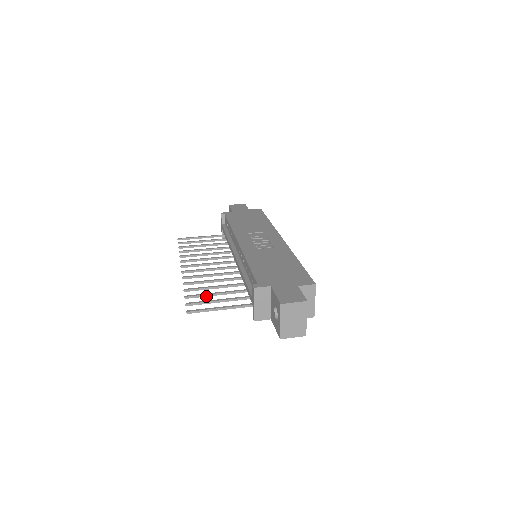
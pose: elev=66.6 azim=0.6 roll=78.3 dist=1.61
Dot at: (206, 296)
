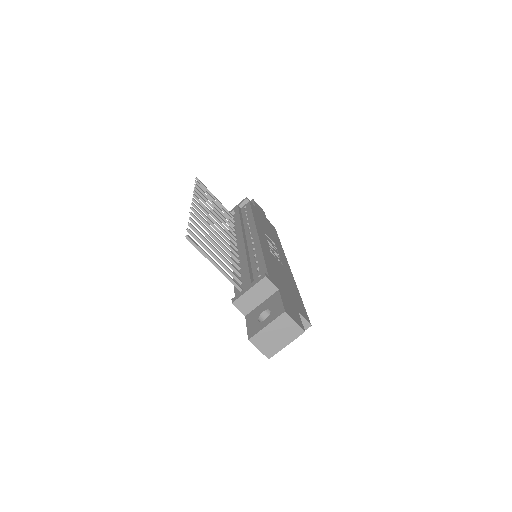
Dot at: (205, 242)
